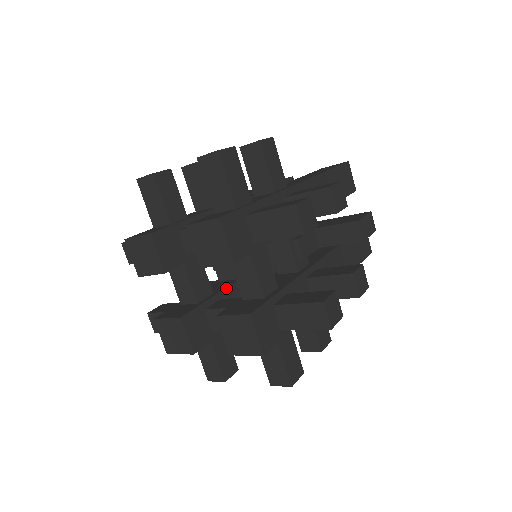
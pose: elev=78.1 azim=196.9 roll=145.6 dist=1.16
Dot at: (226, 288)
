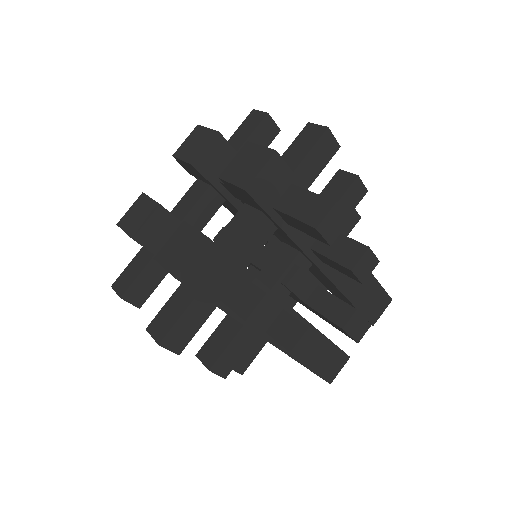
Dot at: occluded
